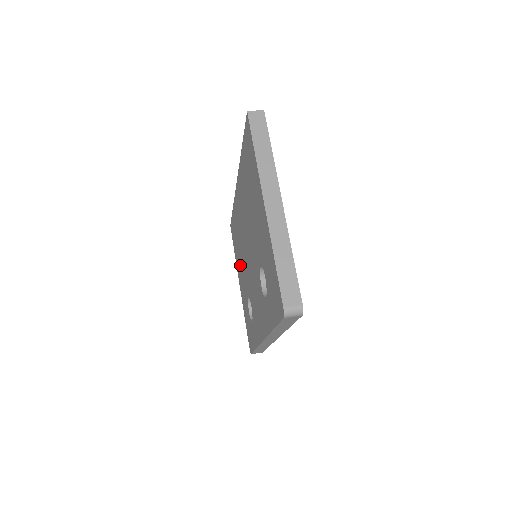
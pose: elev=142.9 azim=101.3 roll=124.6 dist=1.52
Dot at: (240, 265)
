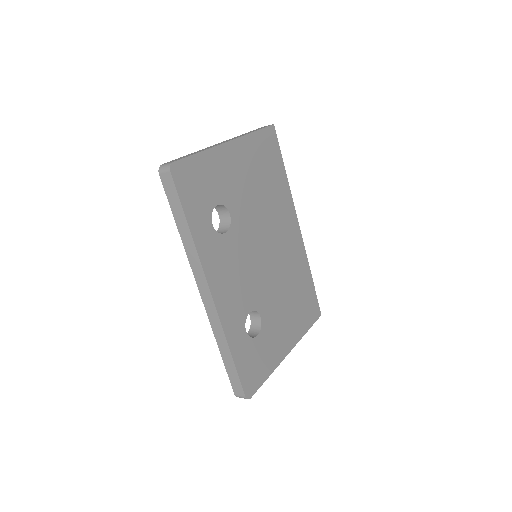
Dot at: occluded
